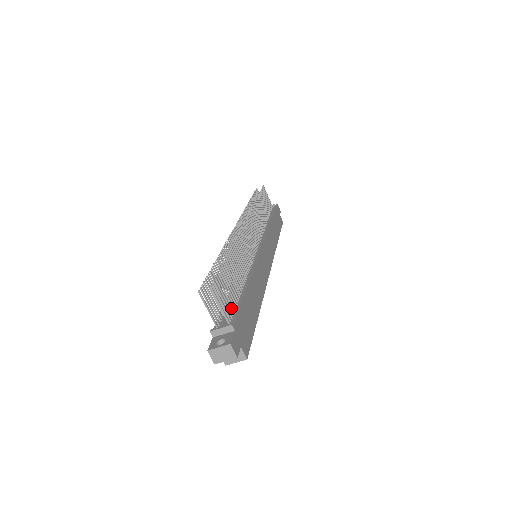
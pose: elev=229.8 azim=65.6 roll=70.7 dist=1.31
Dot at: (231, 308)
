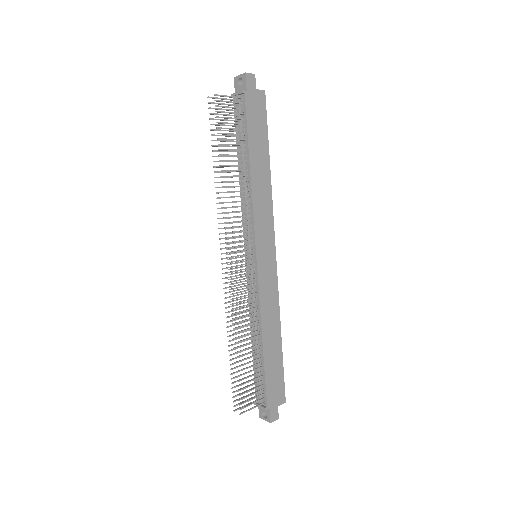
Dot at: (259, 380)
